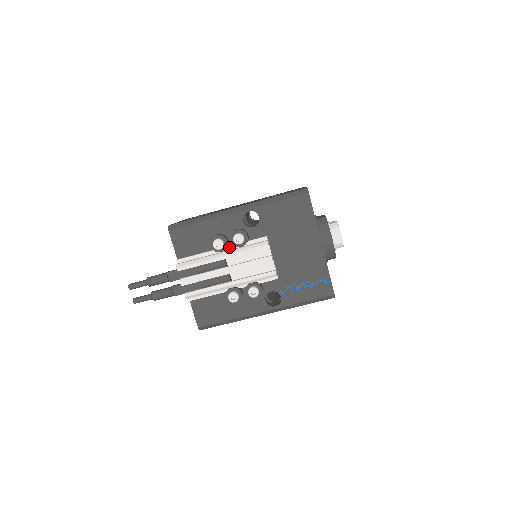
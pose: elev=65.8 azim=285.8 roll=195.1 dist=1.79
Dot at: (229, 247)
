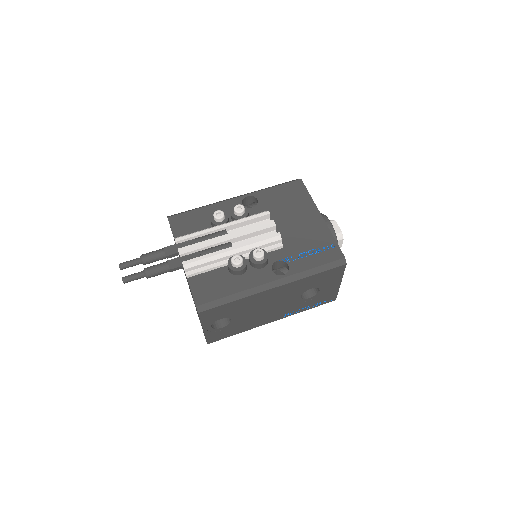
Dot at: occluded
